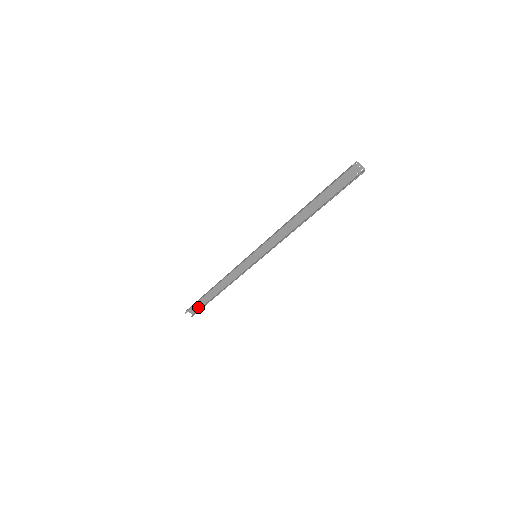
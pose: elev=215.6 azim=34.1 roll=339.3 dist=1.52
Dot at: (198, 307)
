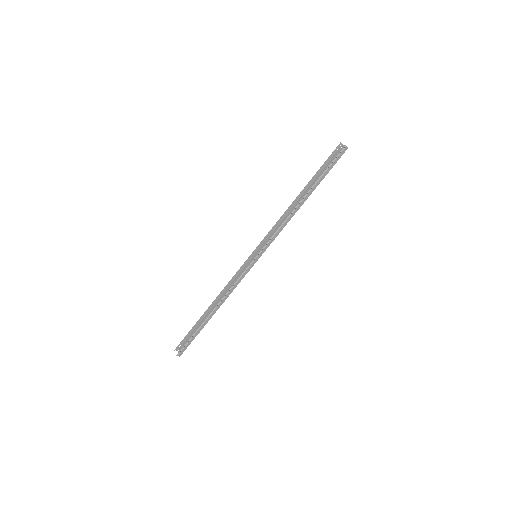
Dot at: (189, 343)
